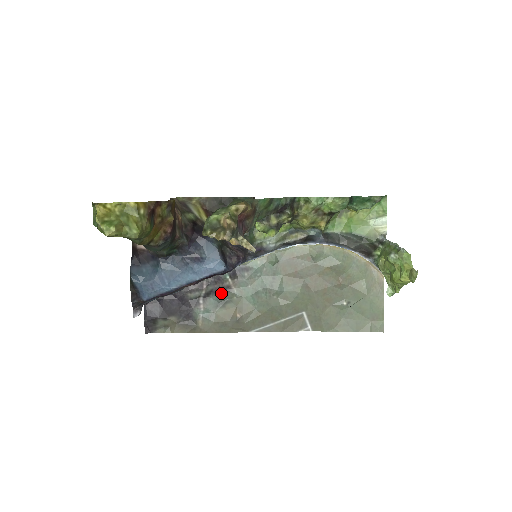
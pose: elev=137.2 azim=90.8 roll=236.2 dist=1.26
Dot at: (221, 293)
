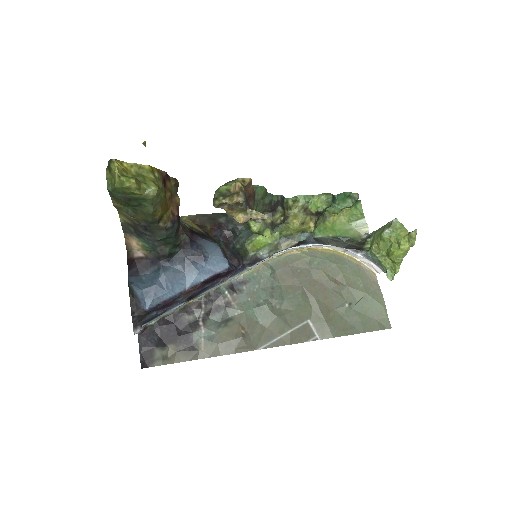
Dot at: (221, 311)
